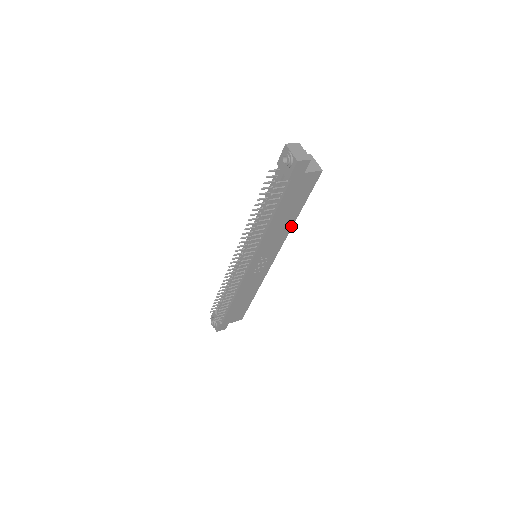
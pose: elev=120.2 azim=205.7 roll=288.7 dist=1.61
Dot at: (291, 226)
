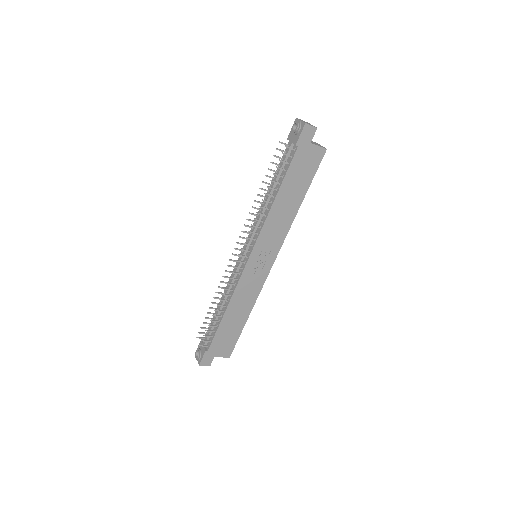
Dot at: (294, 216)
